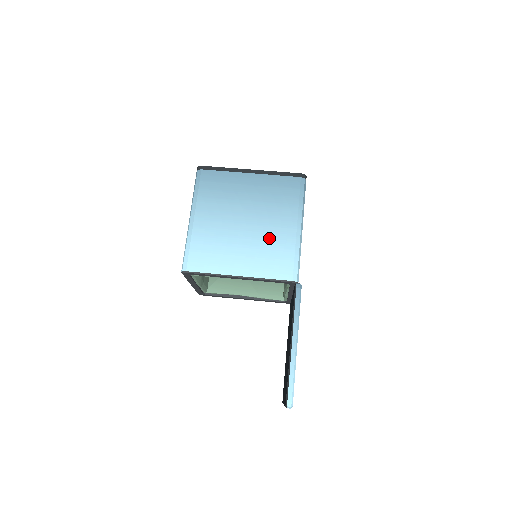
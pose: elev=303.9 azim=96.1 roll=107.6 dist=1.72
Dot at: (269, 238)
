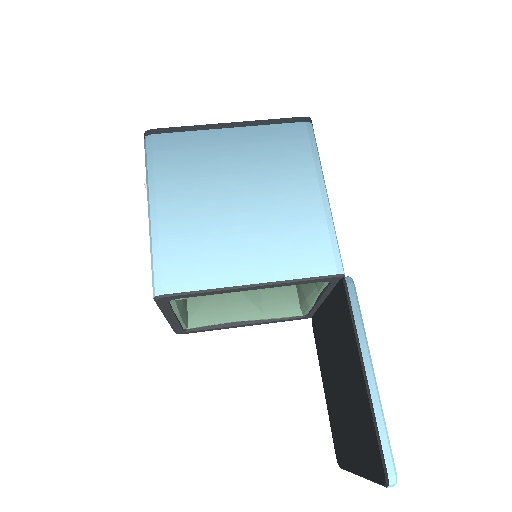
Dot at: (283, 216)
